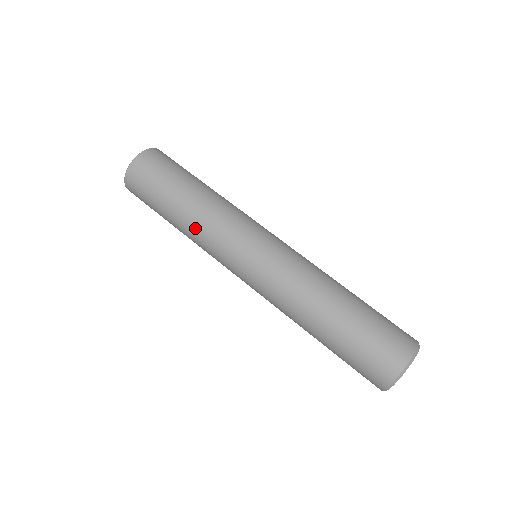
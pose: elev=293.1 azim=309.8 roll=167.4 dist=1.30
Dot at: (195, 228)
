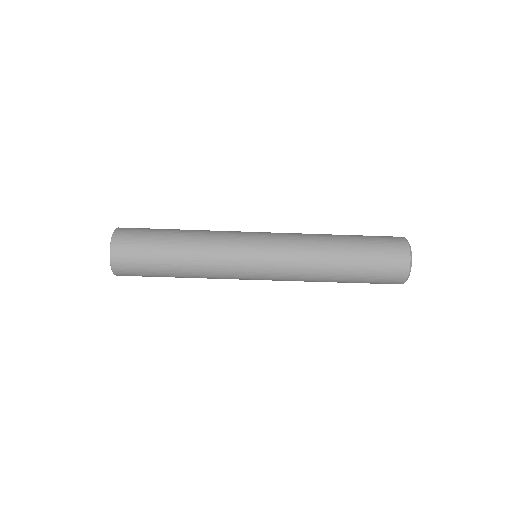
Dot at: occluded
